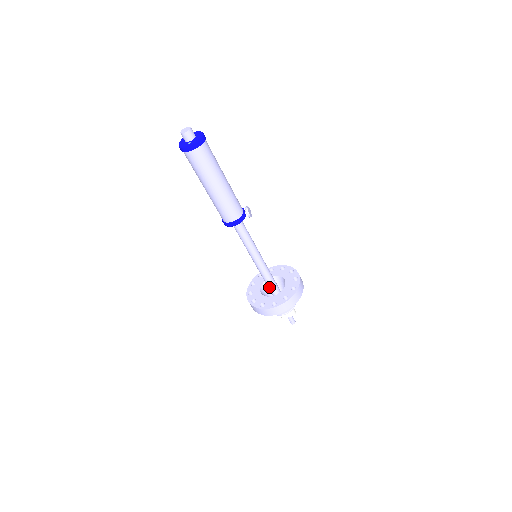
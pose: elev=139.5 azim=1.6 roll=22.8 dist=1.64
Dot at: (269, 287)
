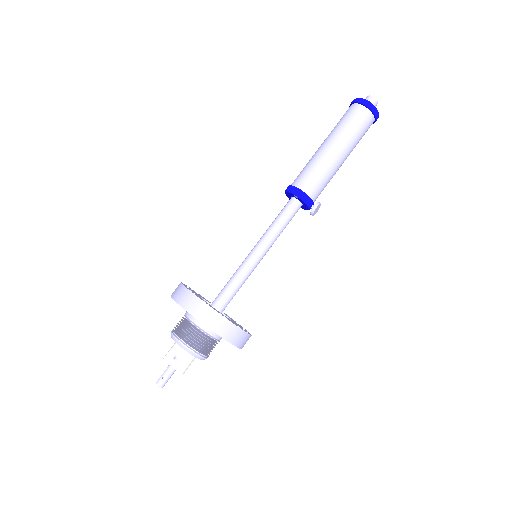
Dot at: (215, 301)
